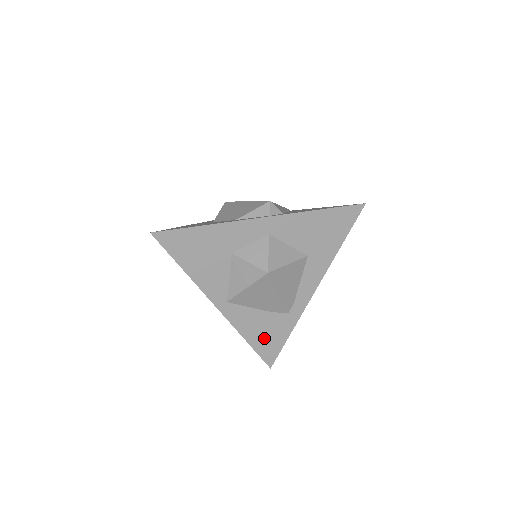
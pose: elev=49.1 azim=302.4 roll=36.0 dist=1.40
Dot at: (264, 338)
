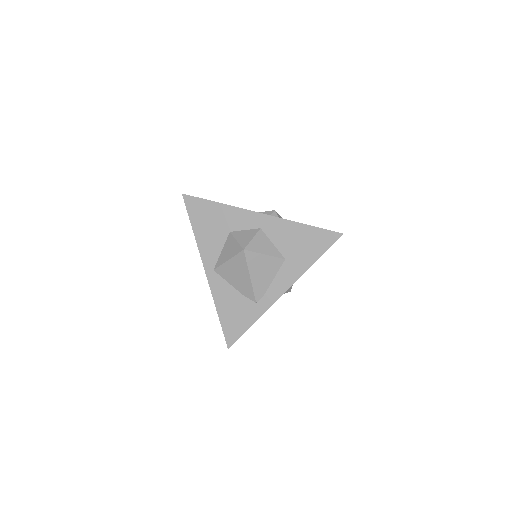
Dot at: (231, 317)
